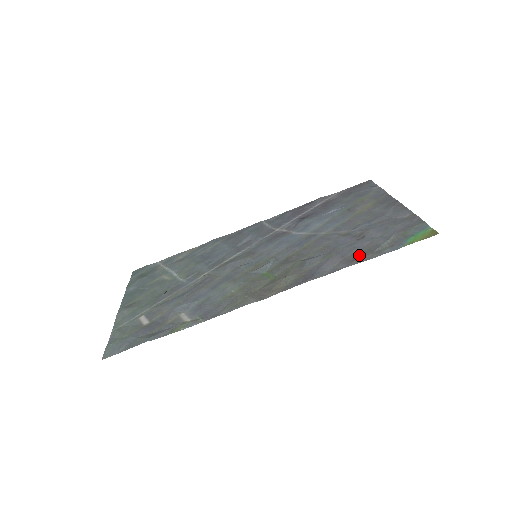
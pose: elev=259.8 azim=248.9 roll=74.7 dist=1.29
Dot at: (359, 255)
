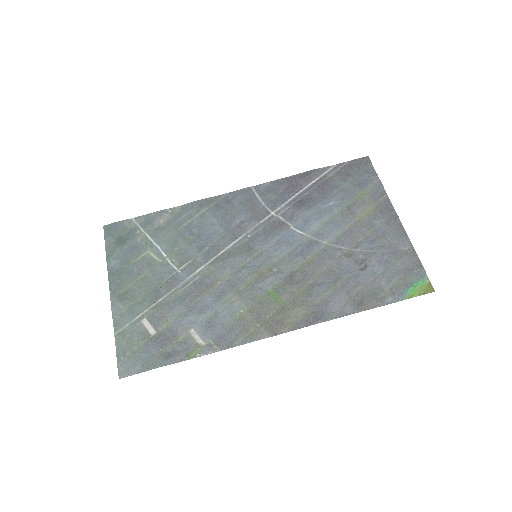
Dot at: (364, 298)
